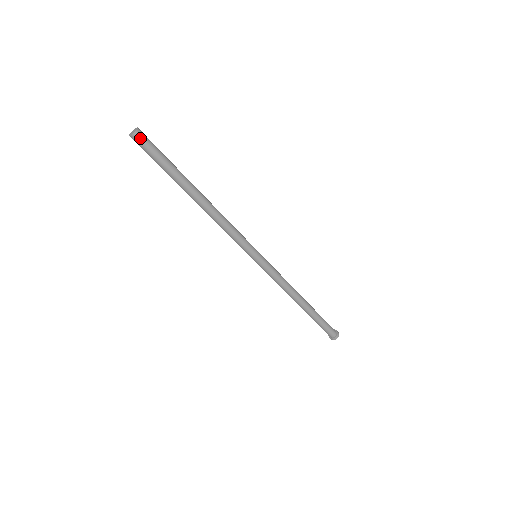
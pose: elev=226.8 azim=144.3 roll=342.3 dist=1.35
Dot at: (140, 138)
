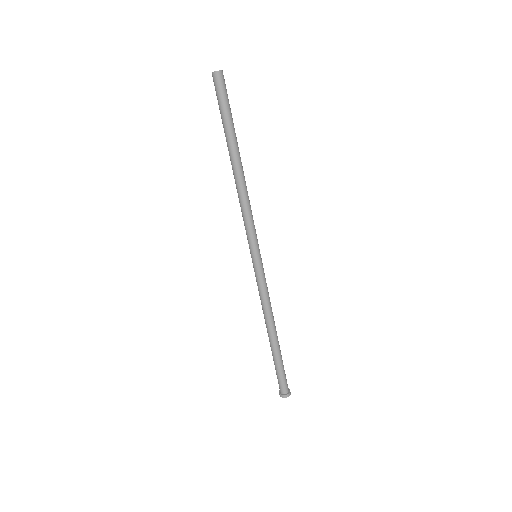
Dot at: (221, 78)
